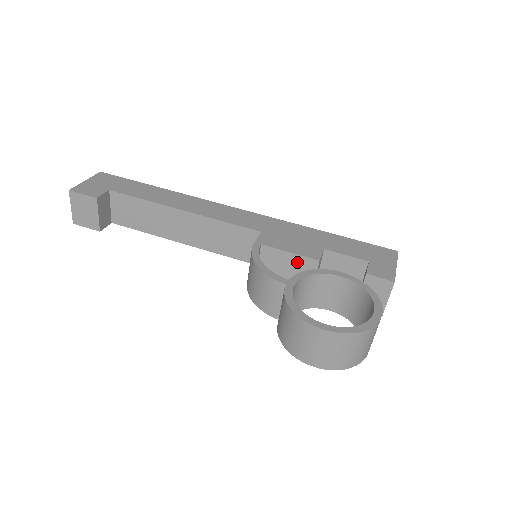
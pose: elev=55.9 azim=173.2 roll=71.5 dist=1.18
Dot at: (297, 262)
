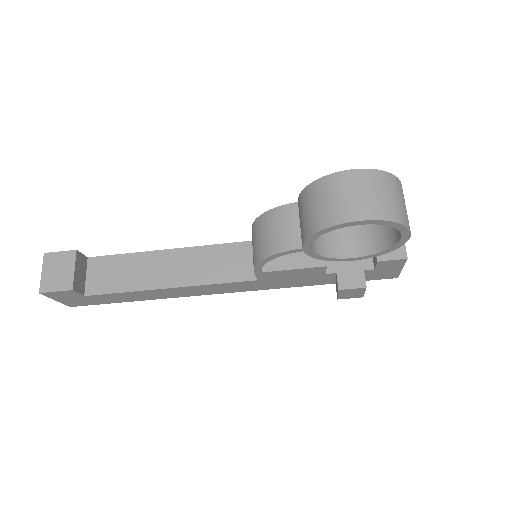
Dot at: occluded
